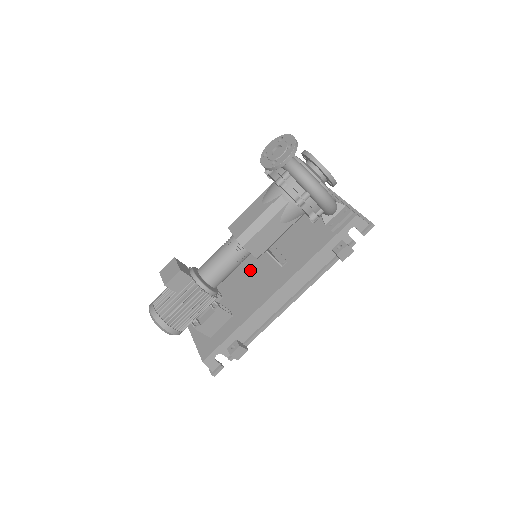
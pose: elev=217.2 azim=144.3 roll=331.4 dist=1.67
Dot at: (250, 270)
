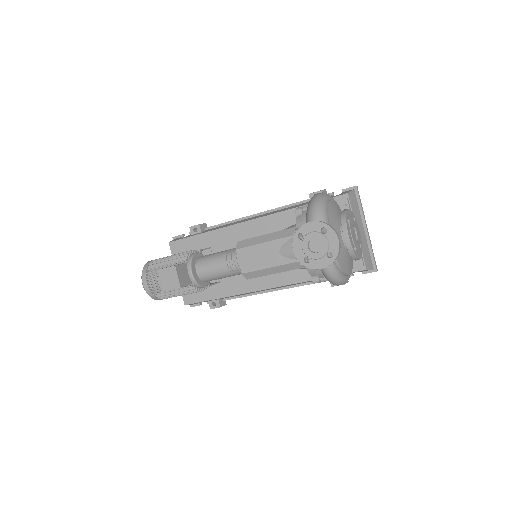
Dot at: occluded
